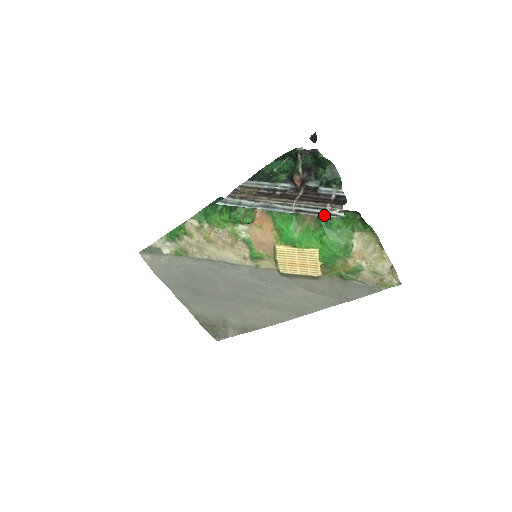
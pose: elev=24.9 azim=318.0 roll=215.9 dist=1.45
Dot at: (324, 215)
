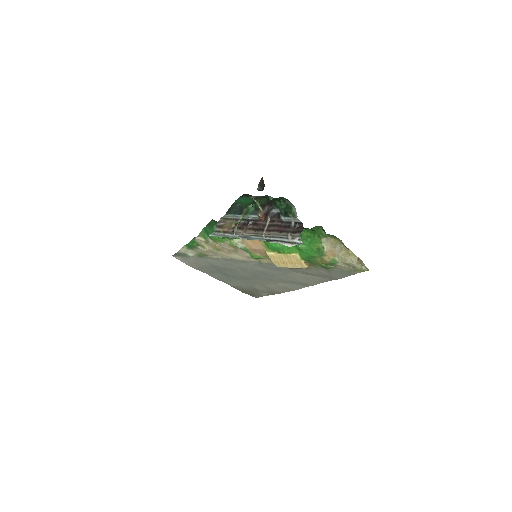
Dot at: (288, 244)
